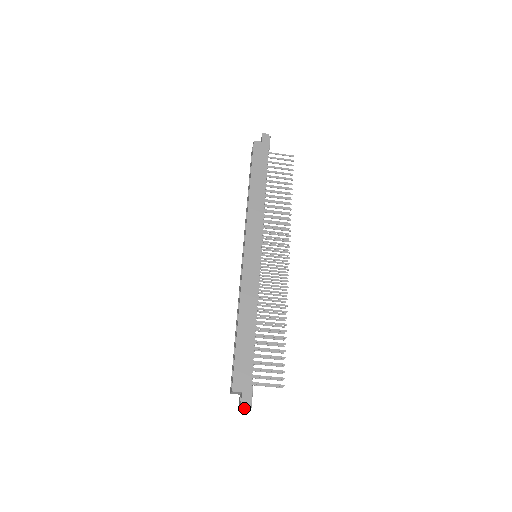
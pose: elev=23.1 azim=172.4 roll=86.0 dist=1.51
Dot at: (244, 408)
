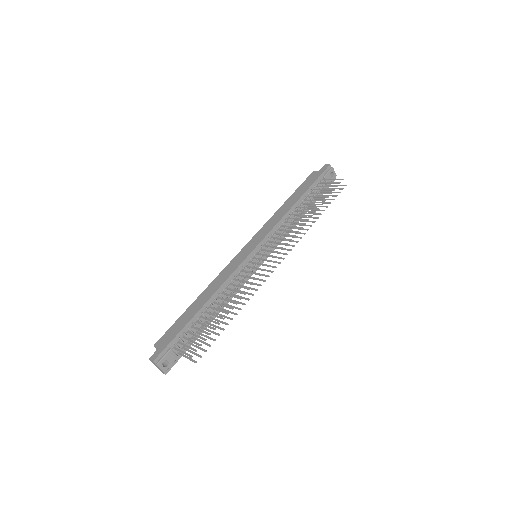
Dot at: (161, 370)
